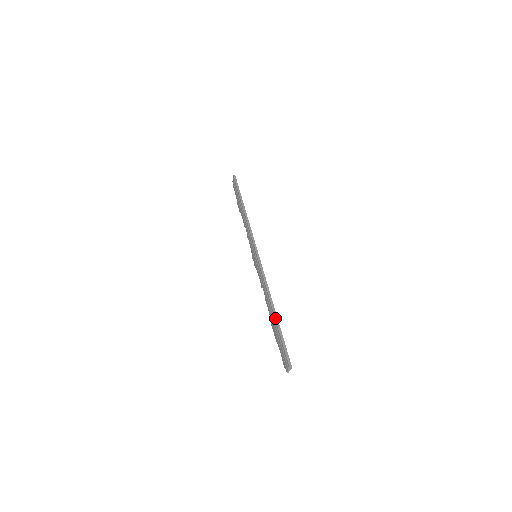
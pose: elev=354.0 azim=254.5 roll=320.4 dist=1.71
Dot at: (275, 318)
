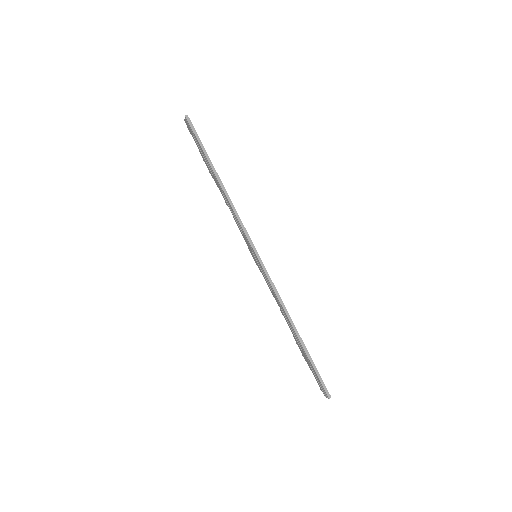
Dot at: (302, 346)
